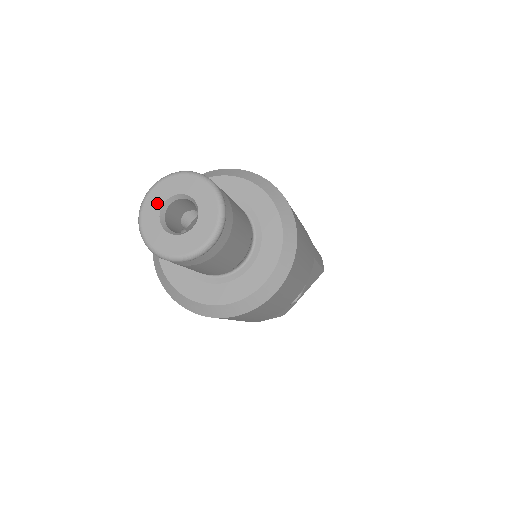
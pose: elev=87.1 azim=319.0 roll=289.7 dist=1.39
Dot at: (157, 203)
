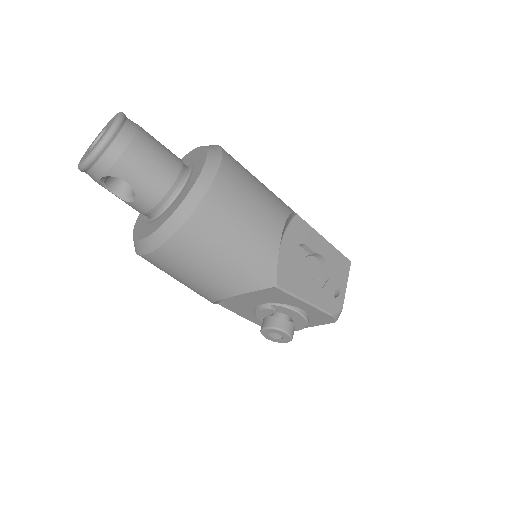
Dot at: (87, 151)
